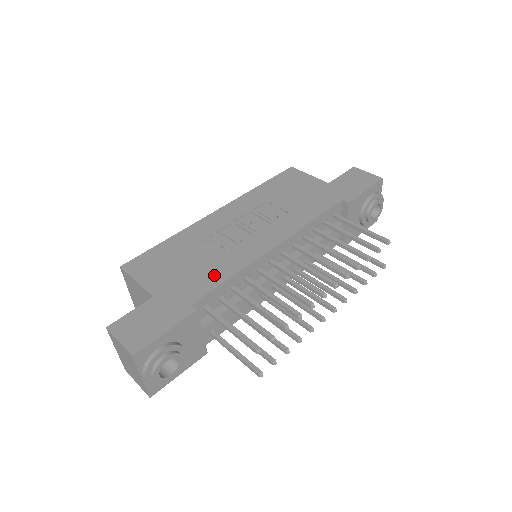
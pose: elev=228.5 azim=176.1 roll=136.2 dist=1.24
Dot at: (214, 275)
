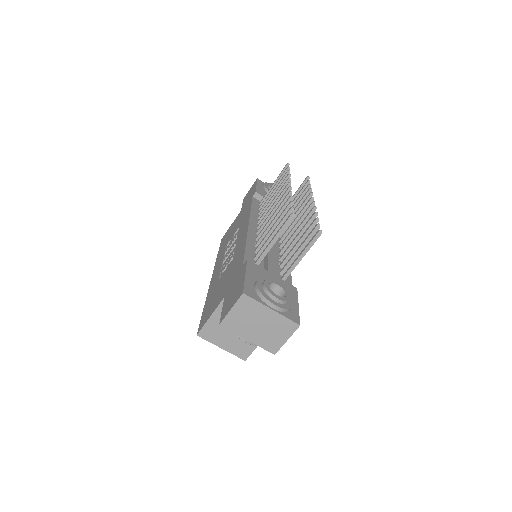
Dot at: (238, 258)
